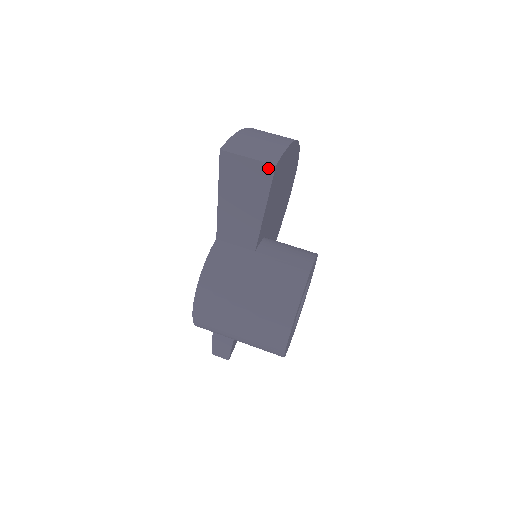
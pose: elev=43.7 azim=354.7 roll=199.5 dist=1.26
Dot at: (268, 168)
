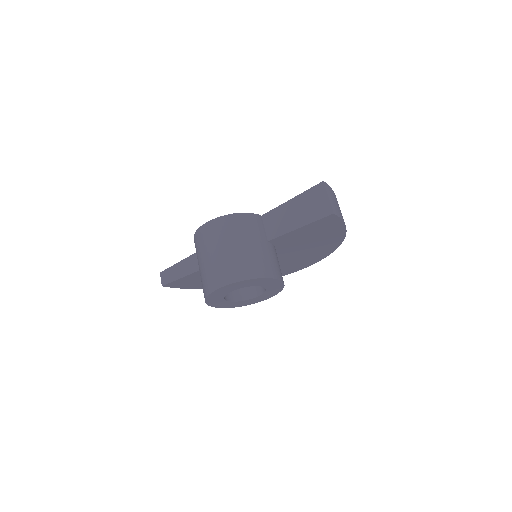
Dot at: (329, 211)
